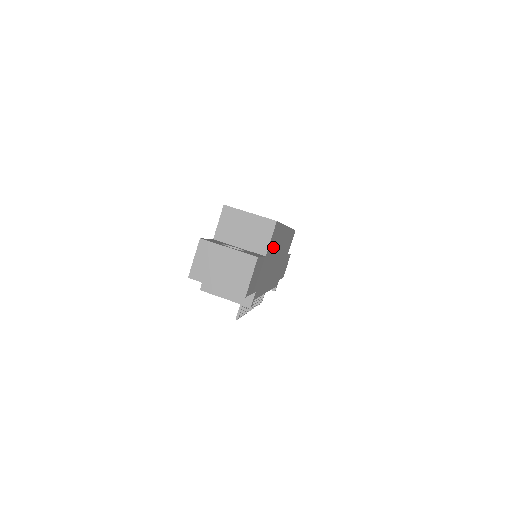
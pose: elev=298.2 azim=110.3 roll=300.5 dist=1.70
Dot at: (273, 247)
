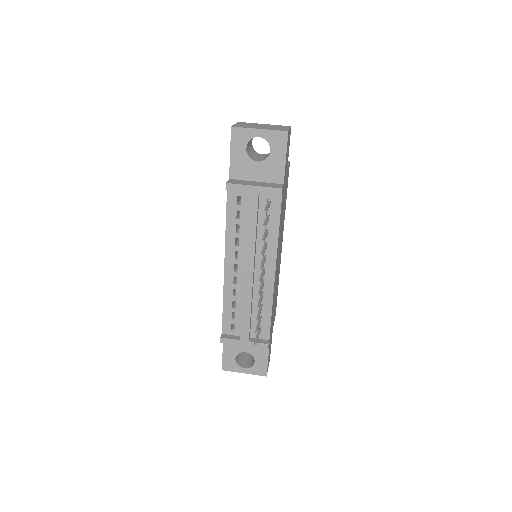
Dot at: (285, 197)
